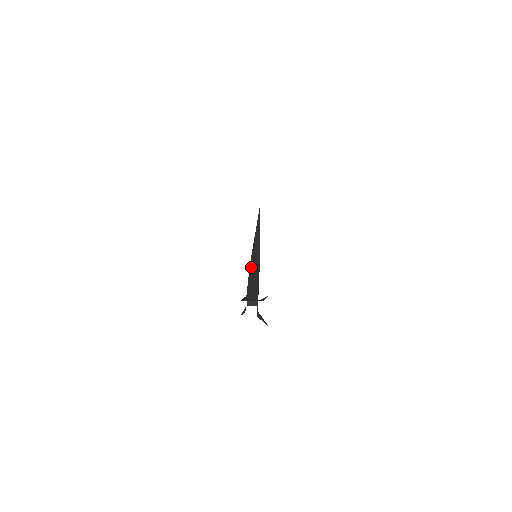
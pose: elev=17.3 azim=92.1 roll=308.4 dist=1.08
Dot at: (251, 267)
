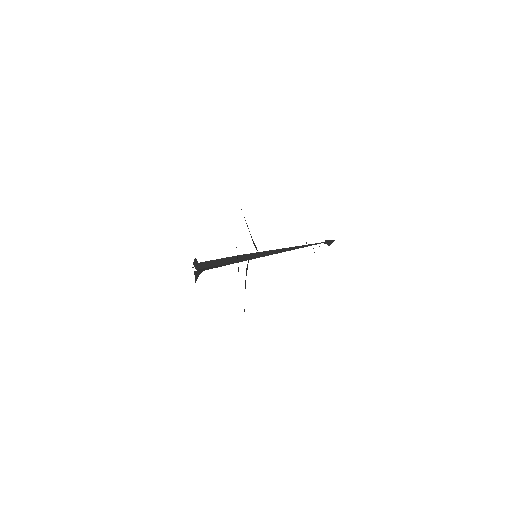
Dot at: occluded
